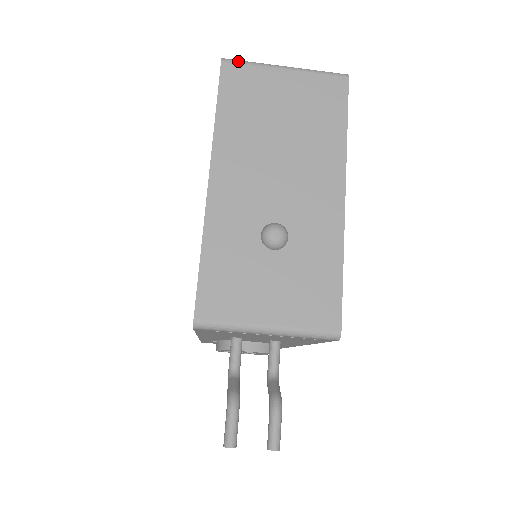
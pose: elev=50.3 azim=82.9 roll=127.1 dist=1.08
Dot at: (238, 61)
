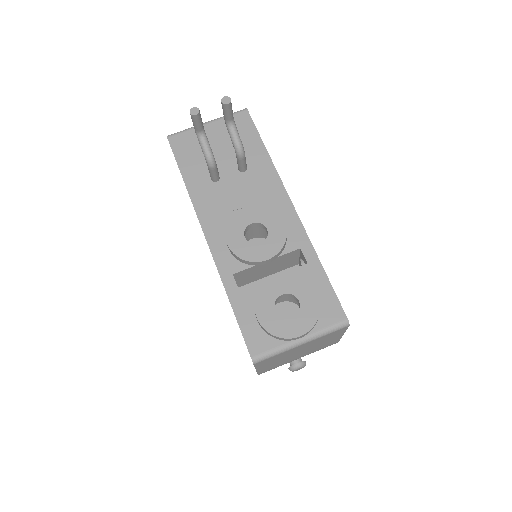
Dot at: occluded
